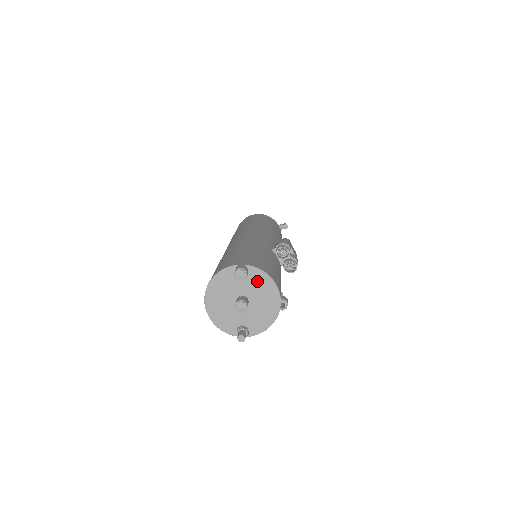
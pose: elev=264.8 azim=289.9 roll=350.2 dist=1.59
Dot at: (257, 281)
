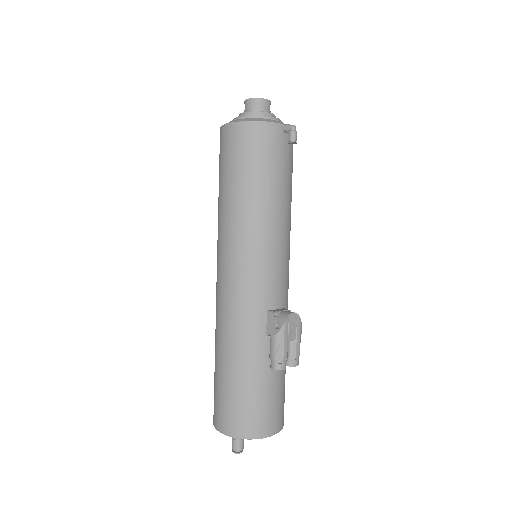
Dot at: occluded
